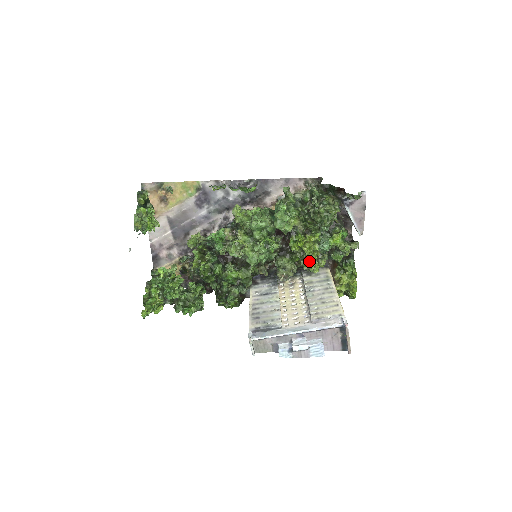
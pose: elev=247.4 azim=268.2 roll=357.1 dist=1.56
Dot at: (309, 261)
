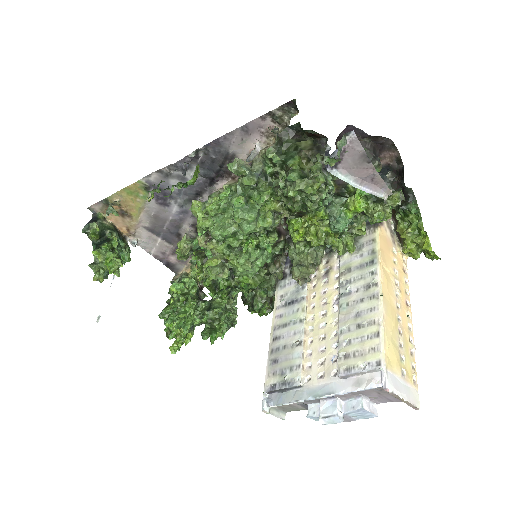
Dot at: occluded
